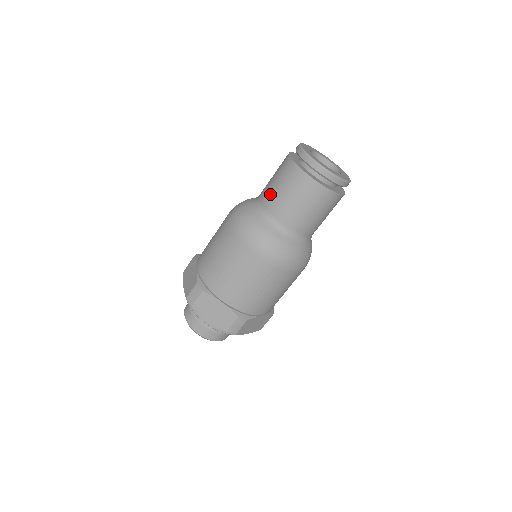
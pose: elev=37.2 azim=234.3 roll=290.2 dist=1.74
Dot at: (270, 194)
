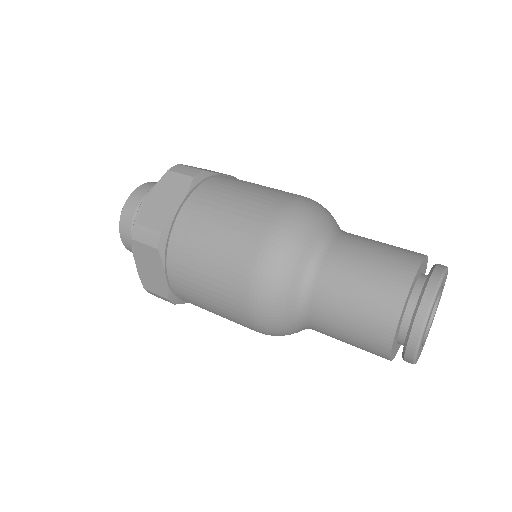
Dot at: (339, 280)
